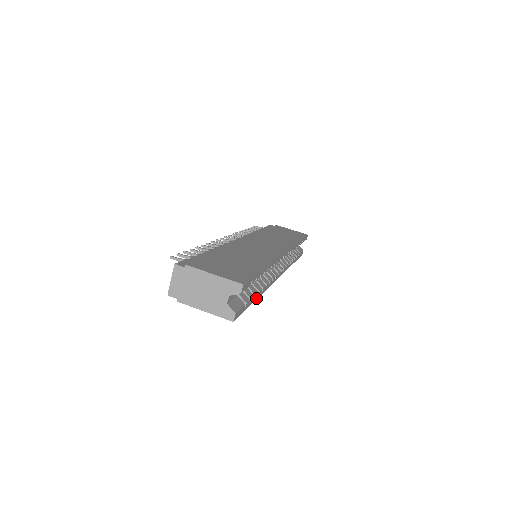
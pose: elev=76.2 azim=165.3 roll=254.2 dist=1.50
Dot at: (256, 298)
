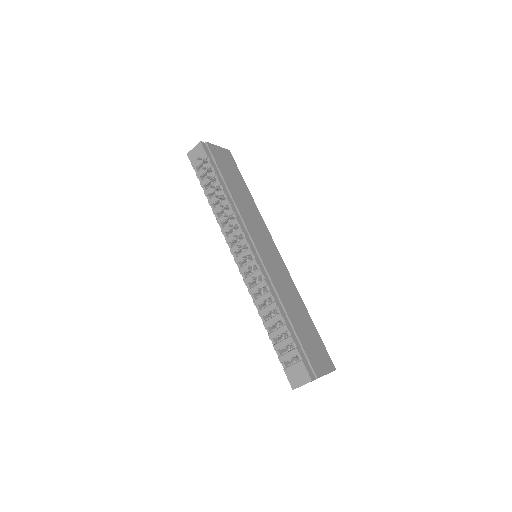
Dot at: occluded
